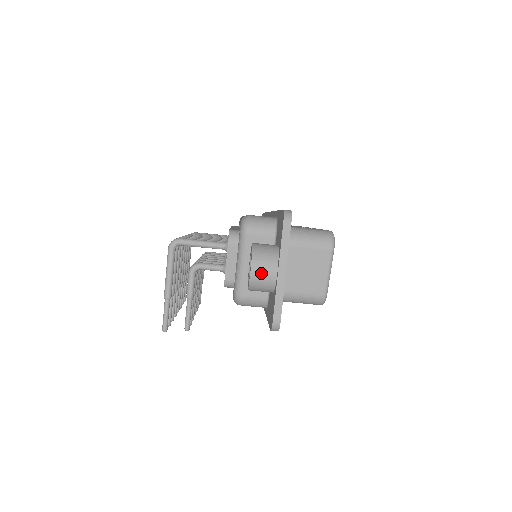
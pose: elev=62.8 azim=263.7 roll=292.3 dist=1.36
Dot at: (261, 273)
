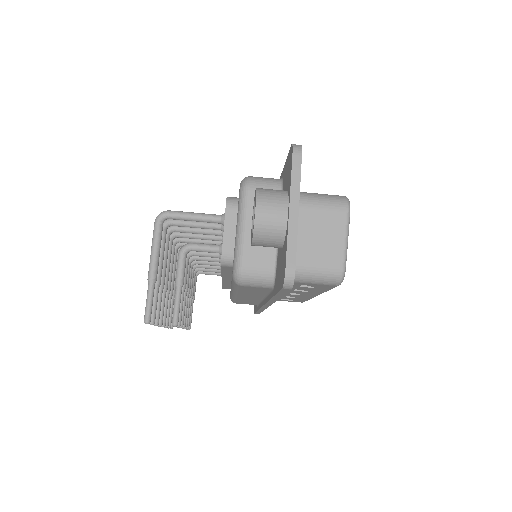
Dot at: (268, 213)
